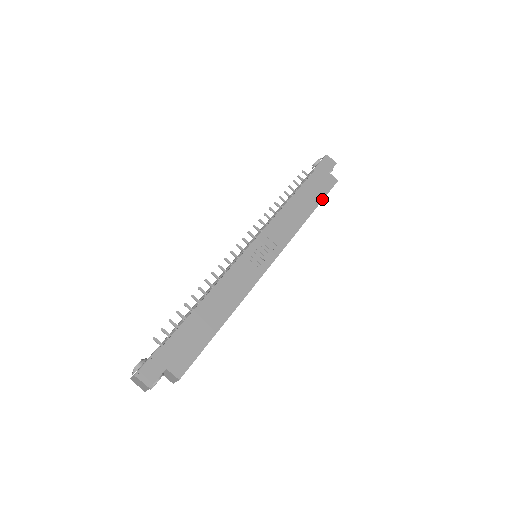
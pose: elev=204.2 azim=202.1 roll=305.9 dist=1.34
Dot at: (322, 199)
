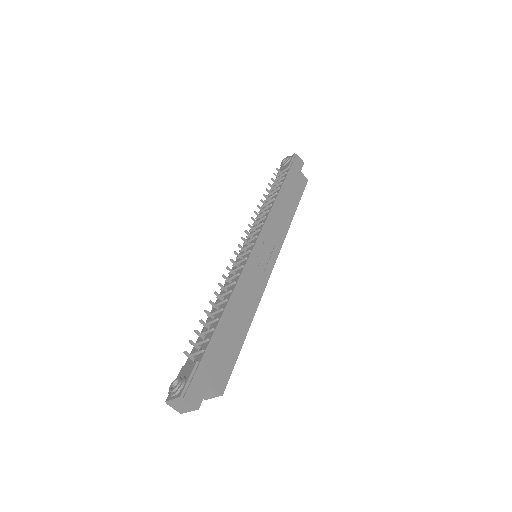
Dot at: (300, 198)
